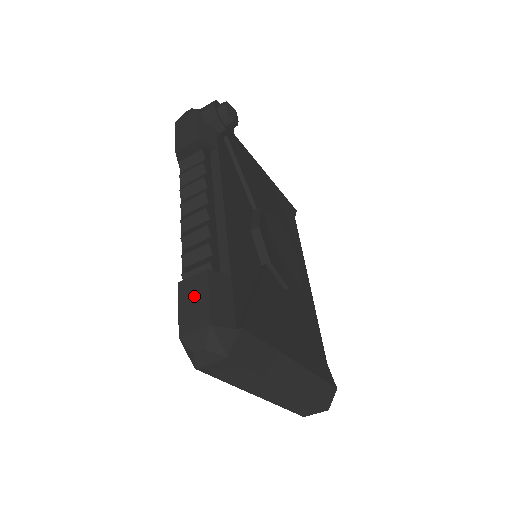
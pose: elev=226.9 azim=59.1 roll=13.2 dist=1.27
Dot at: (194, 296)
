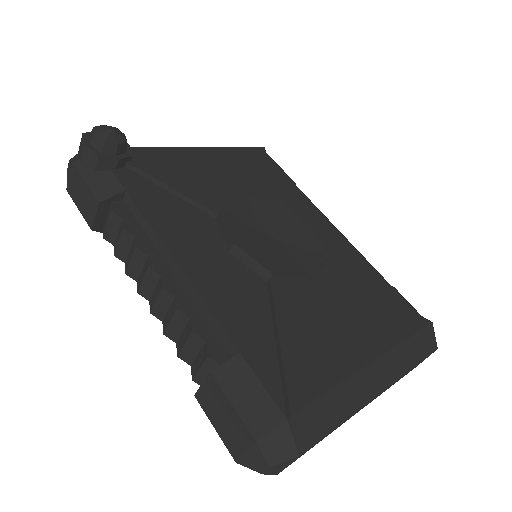
Dot at: (219, 409)
